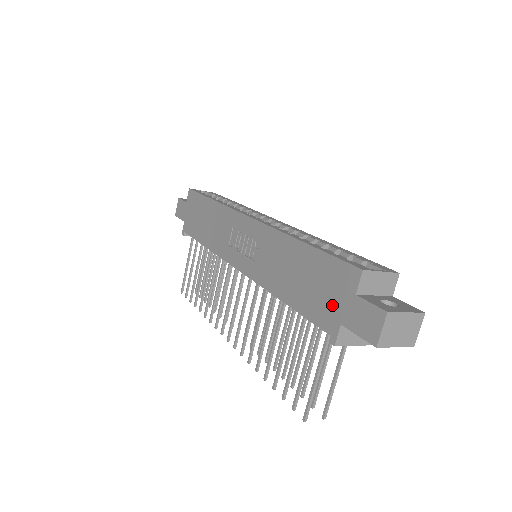
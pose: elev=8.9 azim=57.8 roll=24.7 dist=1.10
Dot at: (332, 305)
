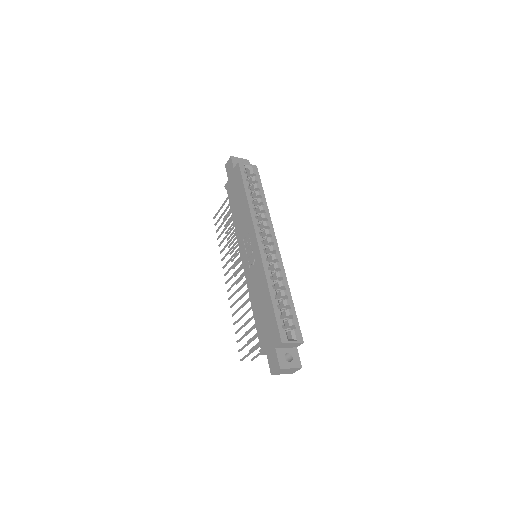
Dot at: (267, 339)
